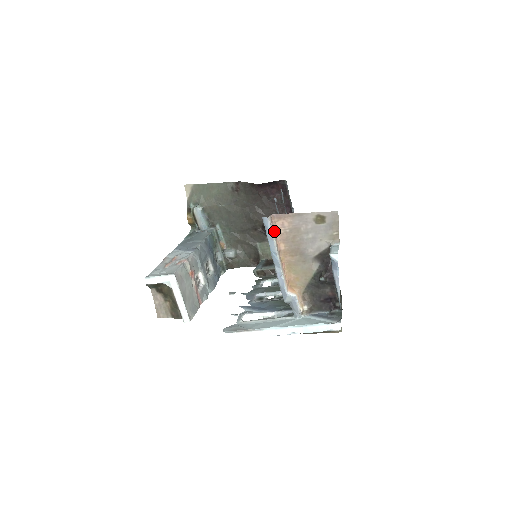
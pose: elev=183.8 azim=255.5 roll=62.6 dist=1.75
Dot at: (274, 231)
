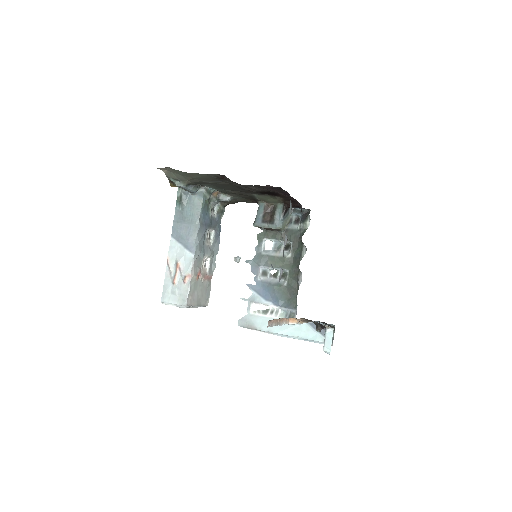
Dot at: (273, 321)
